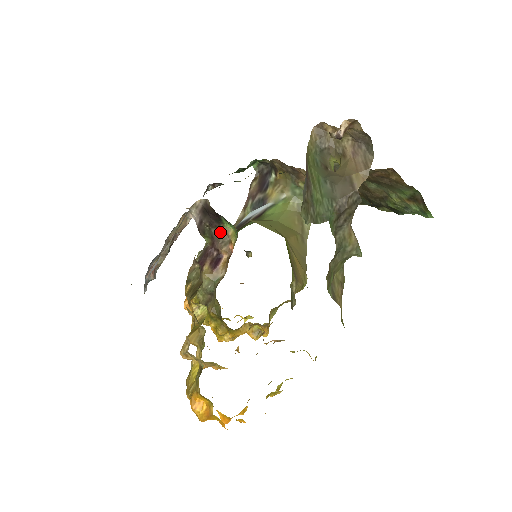
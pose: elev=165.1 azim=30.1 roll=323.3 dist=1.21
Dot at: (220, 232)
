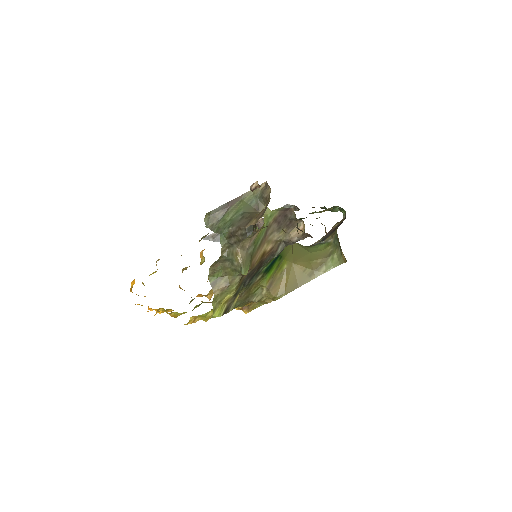
Dot at: (255, 231)
